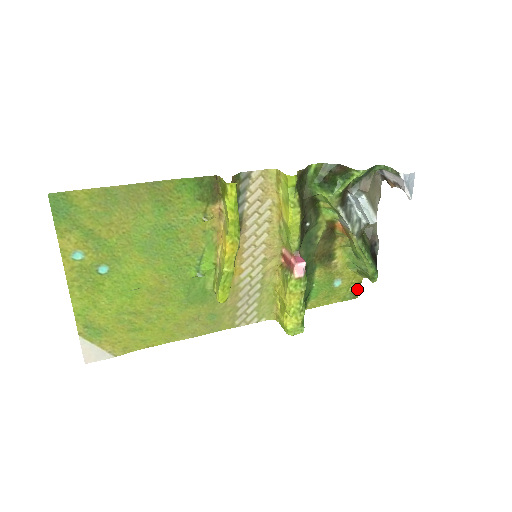
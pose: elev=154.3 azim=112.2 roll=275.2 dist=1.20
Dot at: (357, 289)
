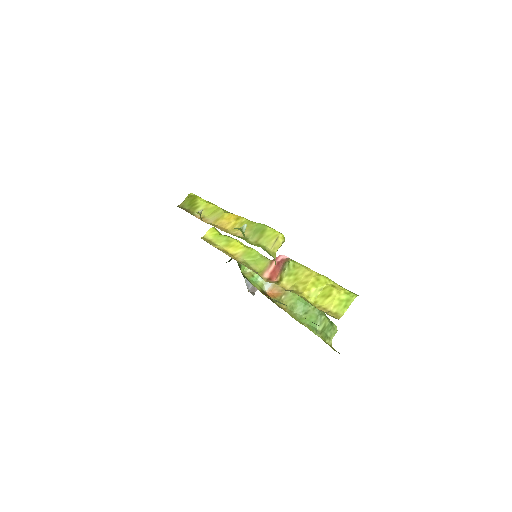
Dot at: occluded
